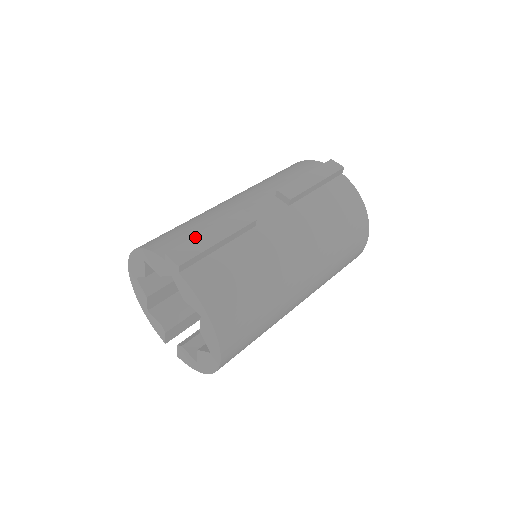
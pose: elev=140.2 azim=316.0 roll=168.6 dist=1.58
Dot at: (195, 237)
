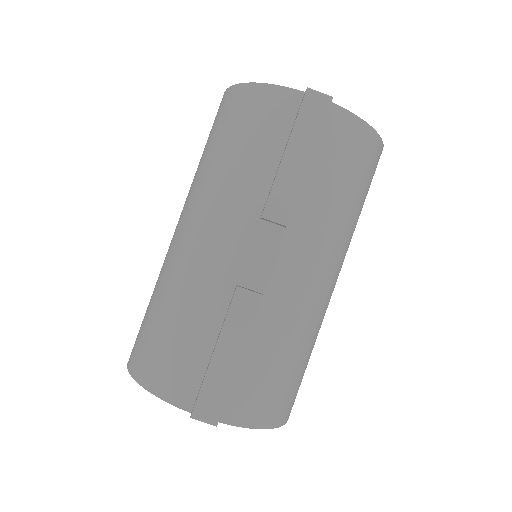
Dot at: (208, 372)
